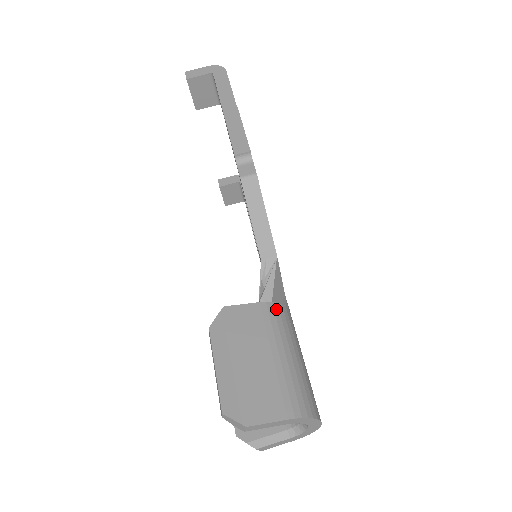
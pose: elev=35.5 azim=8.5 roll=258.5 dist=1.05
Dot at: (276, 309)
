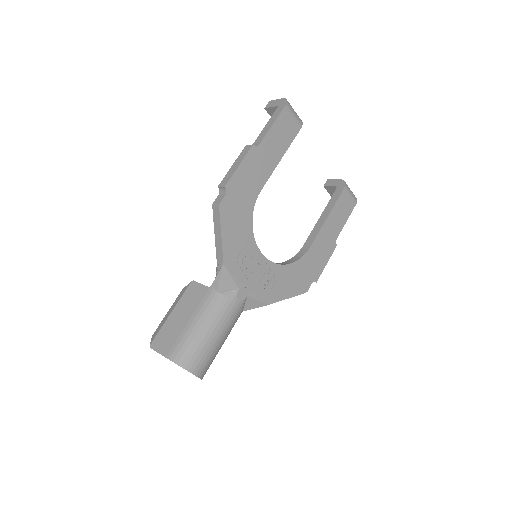
Dot at: (216, 297)
